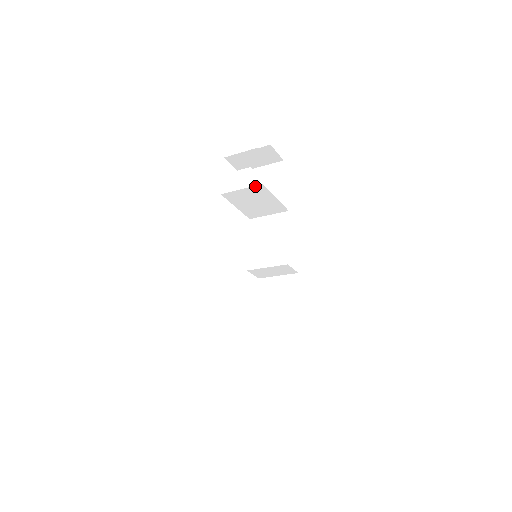
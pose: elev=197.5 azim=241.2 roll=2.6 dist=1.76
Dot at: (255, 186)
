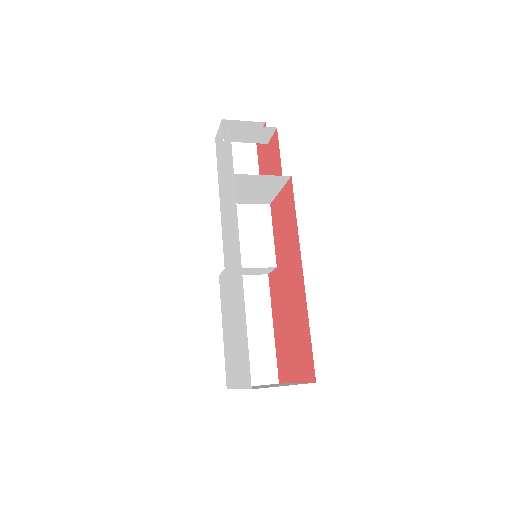
Dot at: (281, 176)
